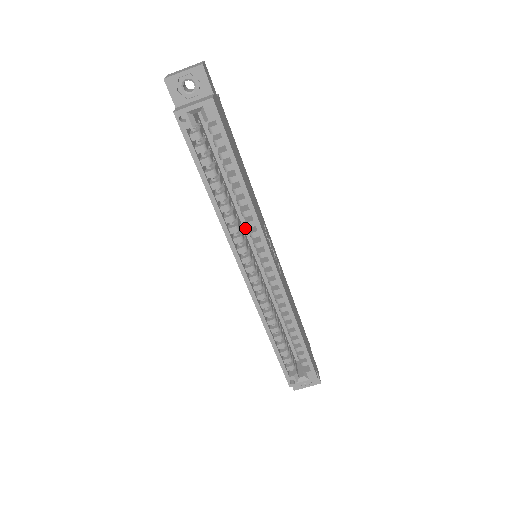
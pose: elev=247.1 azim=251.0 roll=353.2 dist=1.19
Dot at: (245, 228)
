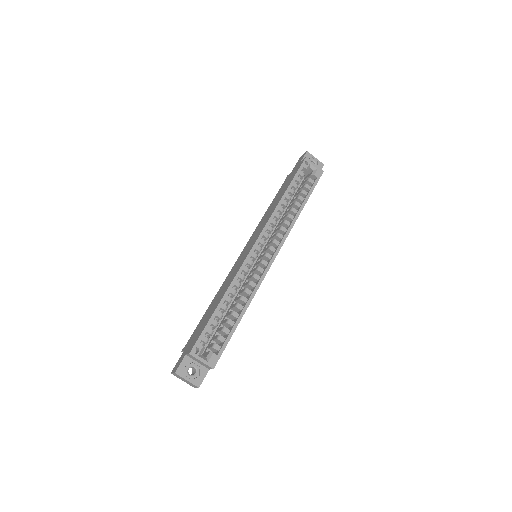
Dot at: occluded
